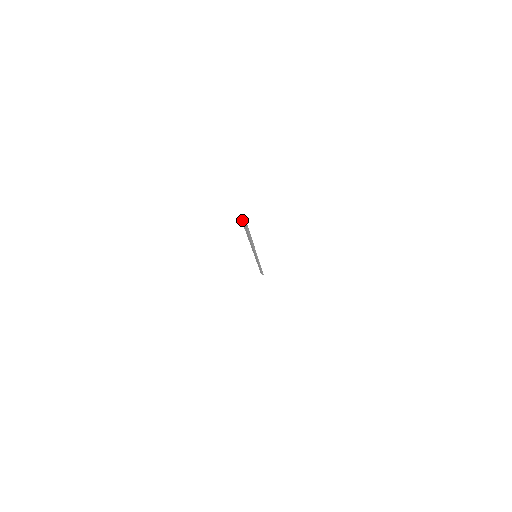
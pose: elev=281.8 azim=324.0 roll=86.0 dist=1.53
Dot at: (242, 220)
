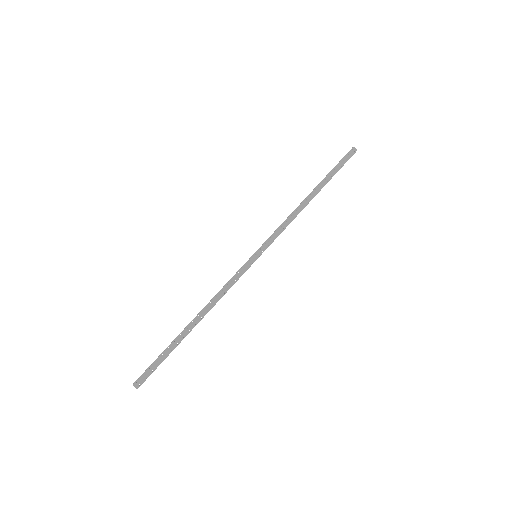
Dot at: occluded
